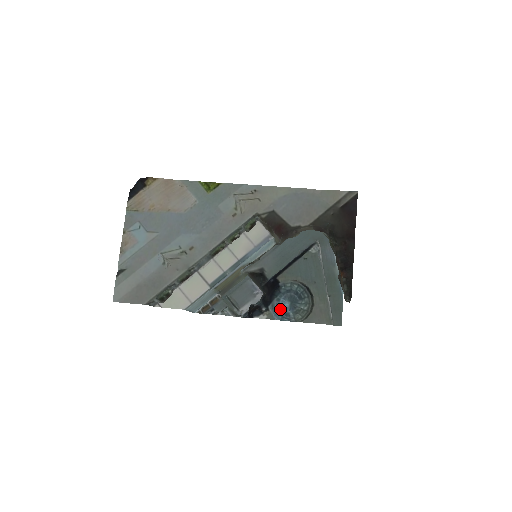
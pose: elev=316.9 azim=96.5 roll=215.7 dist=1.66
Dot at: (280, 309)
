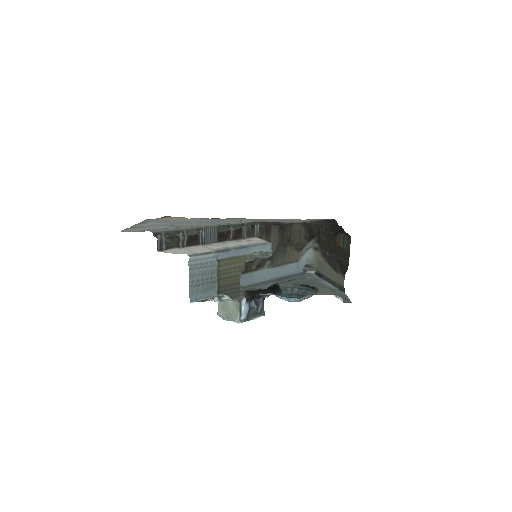
Dot at: occluded
